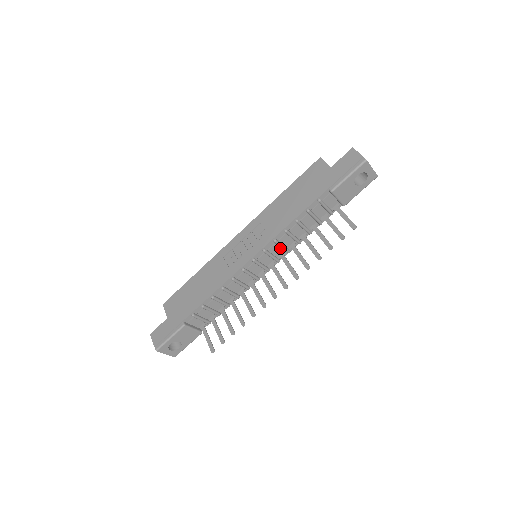
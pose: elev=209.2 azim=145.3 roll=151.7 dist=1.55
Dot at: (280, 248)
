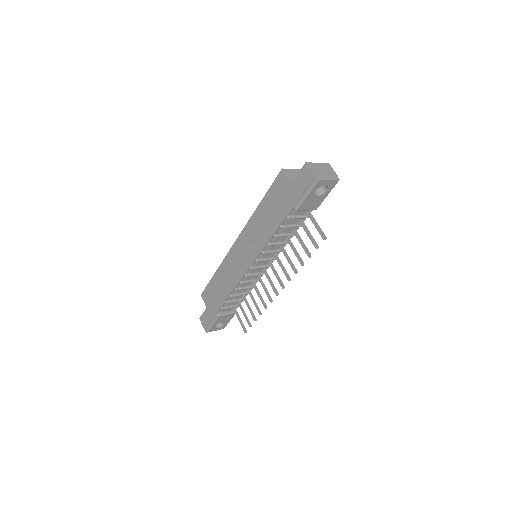
Dot at: occluded
